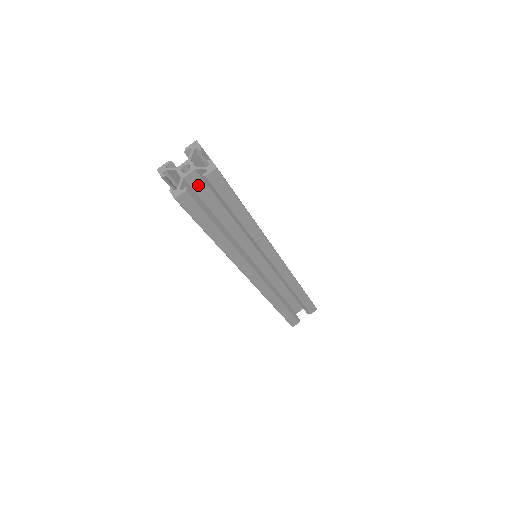
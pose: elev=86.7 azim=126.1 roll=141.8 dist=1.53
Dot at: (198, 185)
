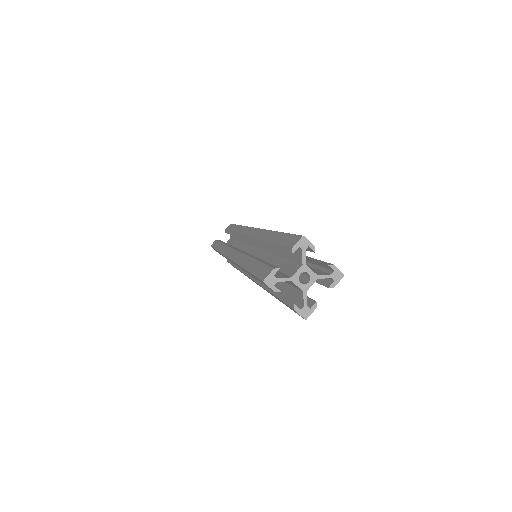
Dot at: occluded
